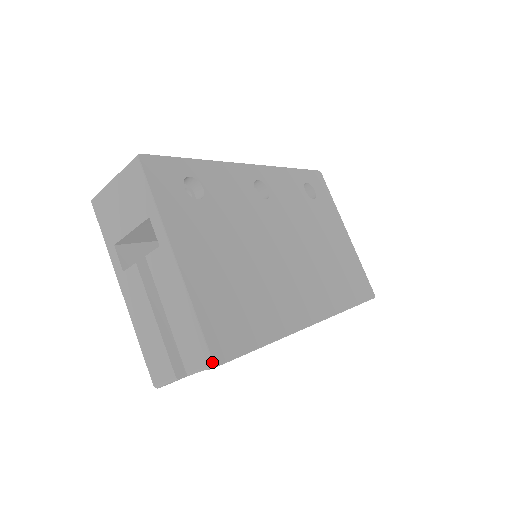
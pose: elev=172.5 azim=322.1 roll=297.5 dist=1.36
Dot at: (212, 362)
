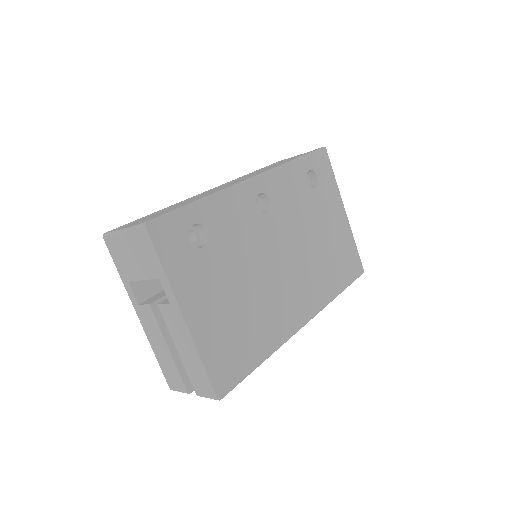
Dot at: (216, 398)
